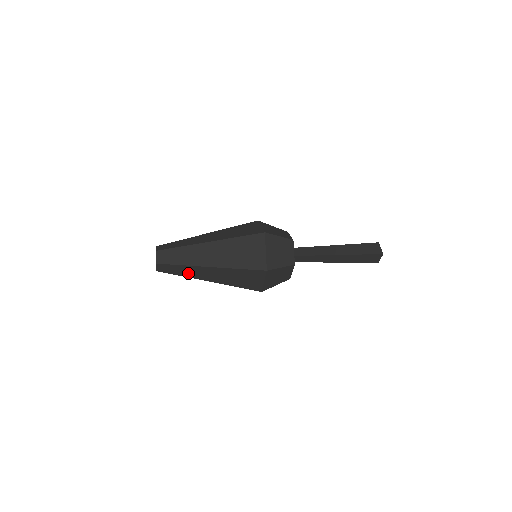
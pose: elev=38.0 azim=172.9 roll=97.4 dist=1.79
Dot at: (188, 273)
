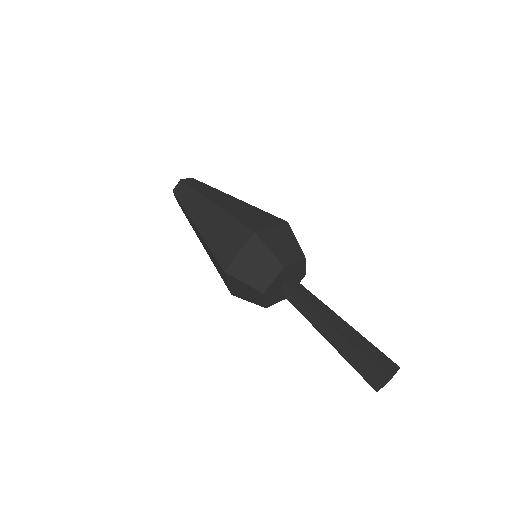
Dot at: occluded
